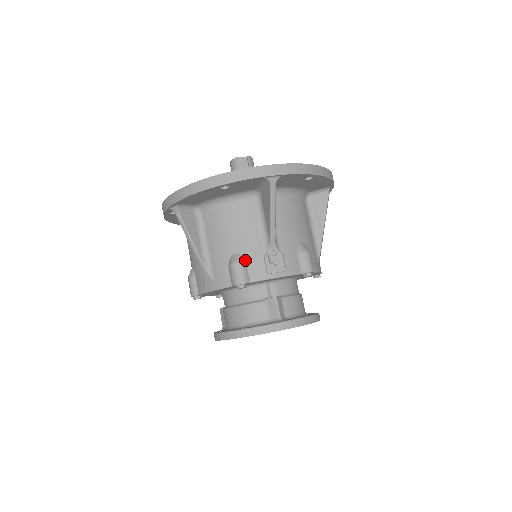
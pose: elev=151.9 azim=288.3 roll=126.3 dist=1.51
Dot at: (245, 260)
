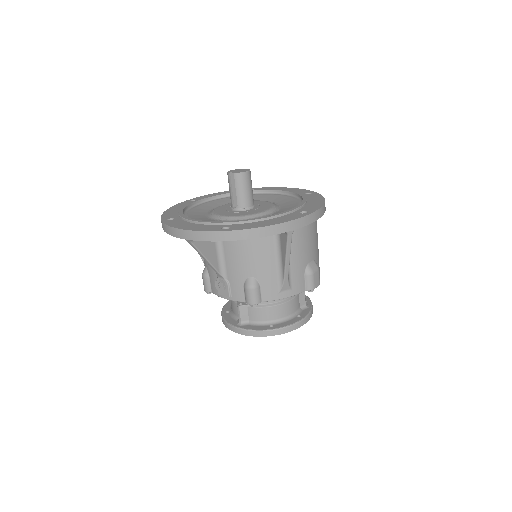
Dot at: (209, 275)
